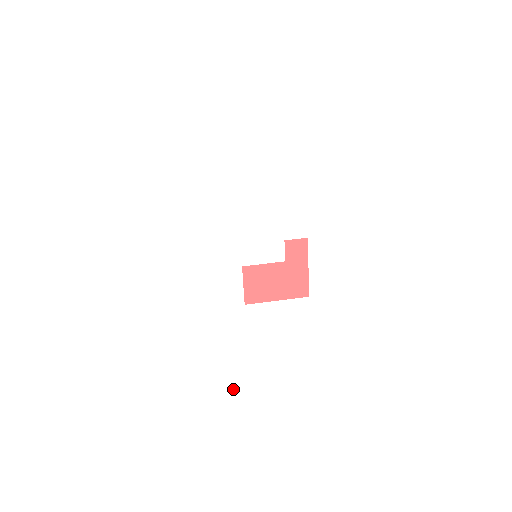
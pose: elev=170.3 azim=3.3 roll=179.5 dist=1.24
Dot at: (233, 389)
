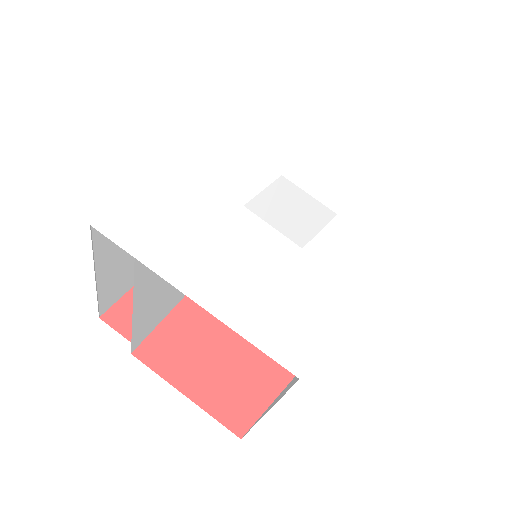
Dot at: (157, 248)
